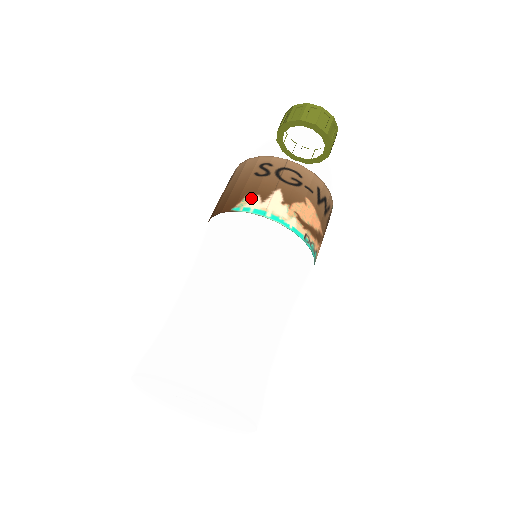
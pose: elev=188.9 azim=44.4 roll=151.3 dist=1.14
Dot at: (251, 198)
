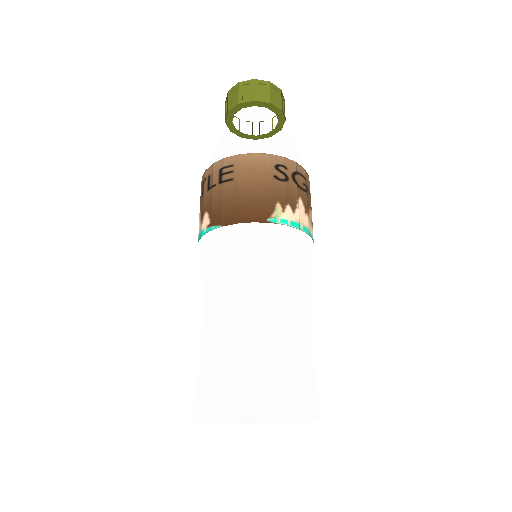
Dot at: (284, 208)
